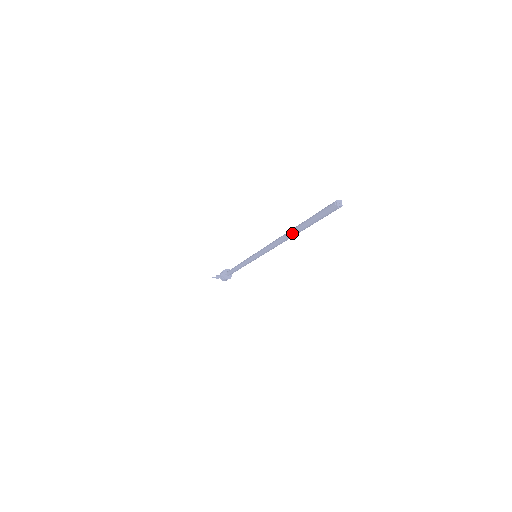
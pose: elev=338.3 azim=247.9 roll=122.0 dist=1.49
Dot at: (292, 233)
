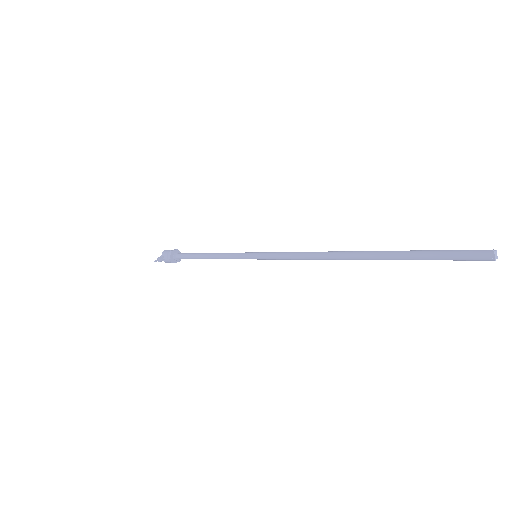
Dot at: (364, 258)
